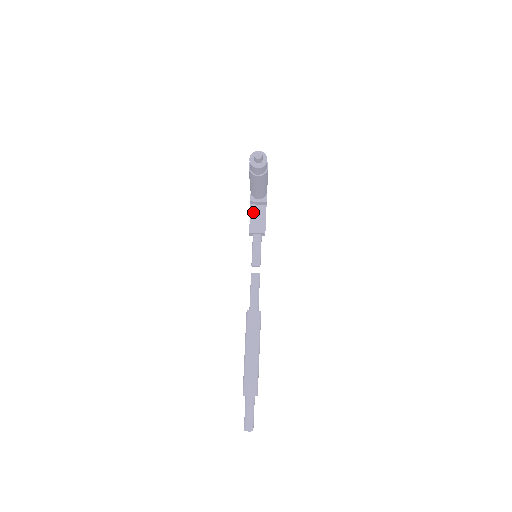
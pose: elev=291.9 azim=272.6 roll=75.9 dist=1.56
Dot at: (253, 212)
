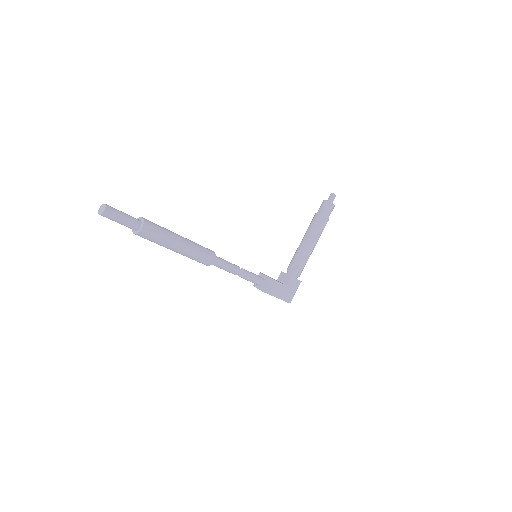
Dot at: occluded
